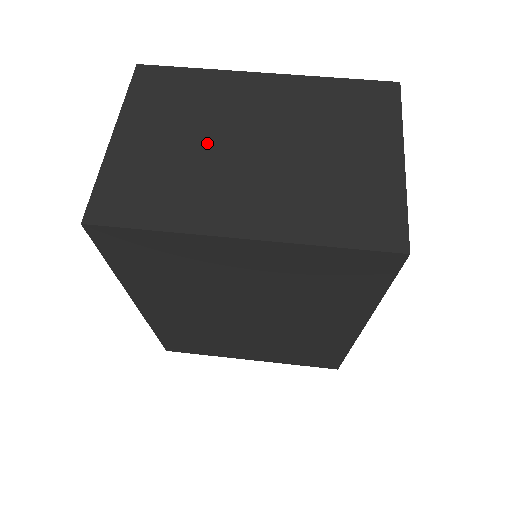
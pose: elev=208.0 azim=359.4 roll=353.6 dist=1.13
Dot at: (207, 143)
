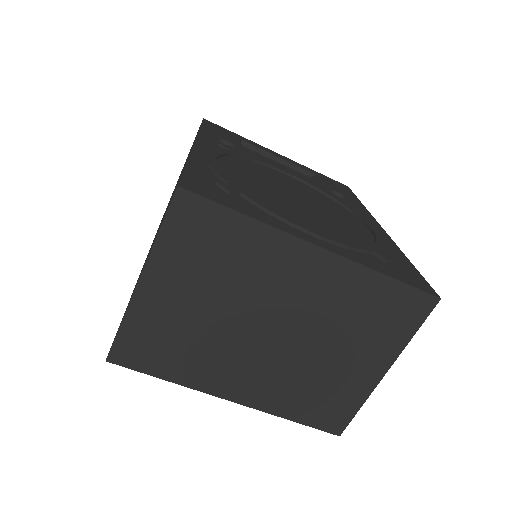
Dot at: (229, 316)
